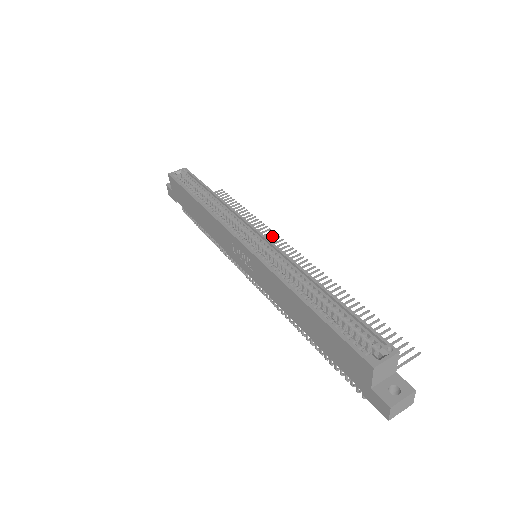
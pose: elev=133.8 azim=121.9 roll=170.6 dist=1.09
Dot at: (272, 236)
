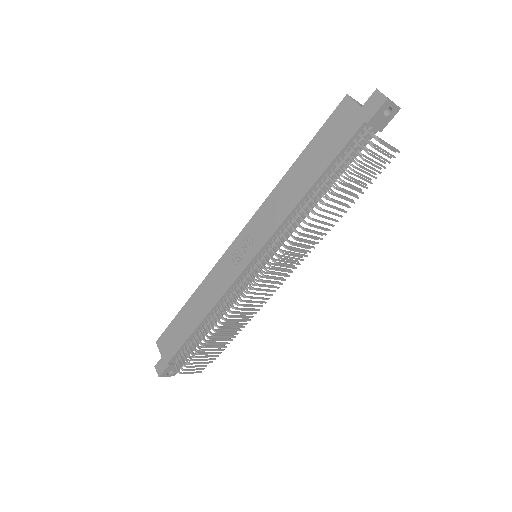
Dot at: occluded
